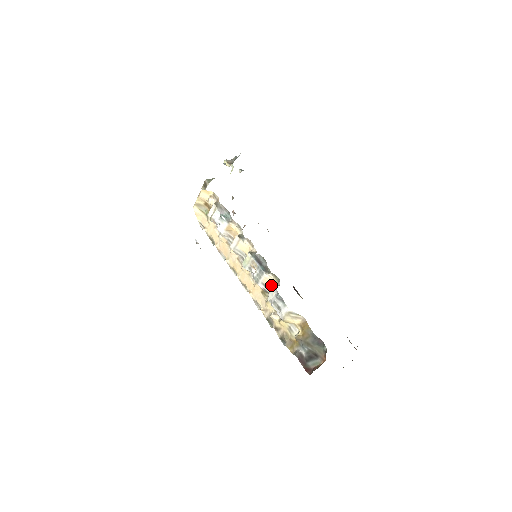
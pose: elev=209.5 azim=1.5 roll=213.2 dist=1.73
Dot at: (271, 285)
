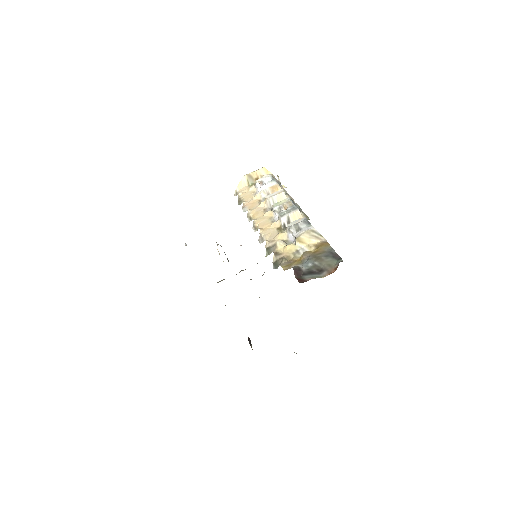
Dot at: occluded
